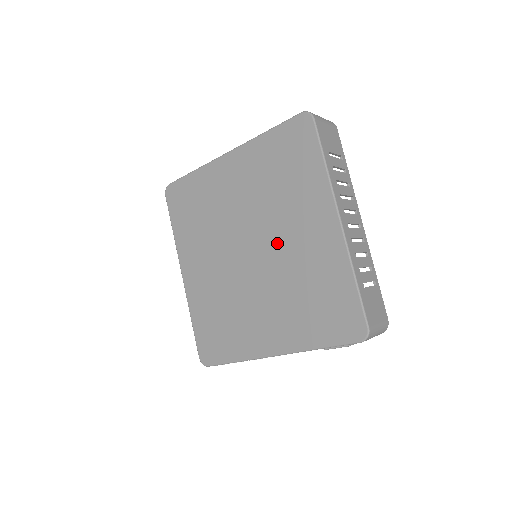
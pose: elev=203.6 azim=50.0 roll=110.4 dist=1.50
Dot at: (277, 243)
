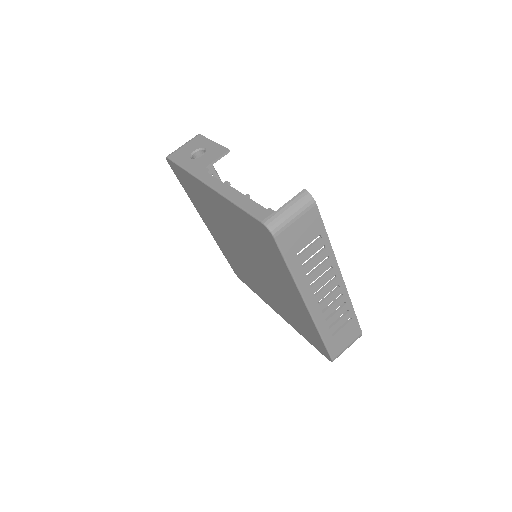
Dot at: (266, 275)
